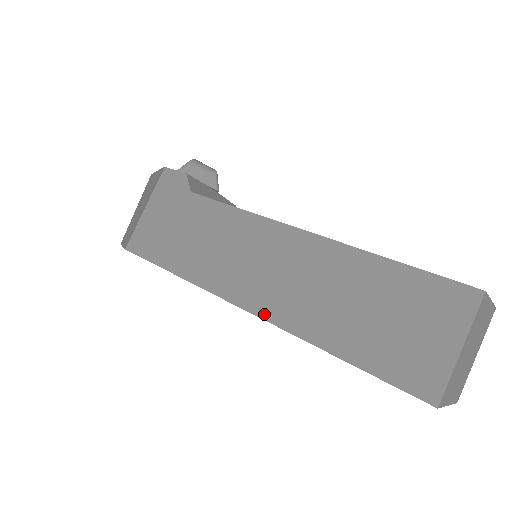
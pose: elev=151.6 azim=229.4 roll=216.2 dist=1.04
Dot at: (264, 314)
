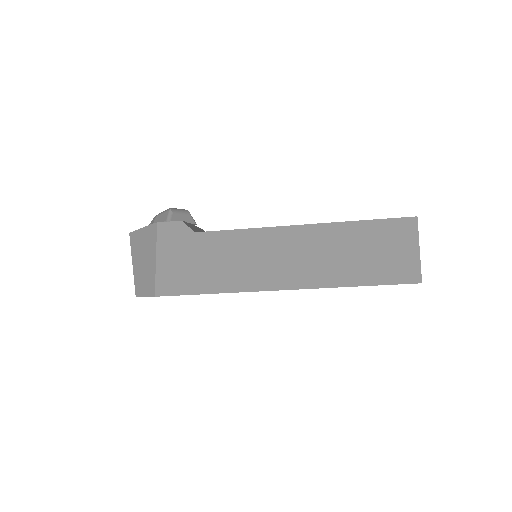
Dot at: (301, 286)
